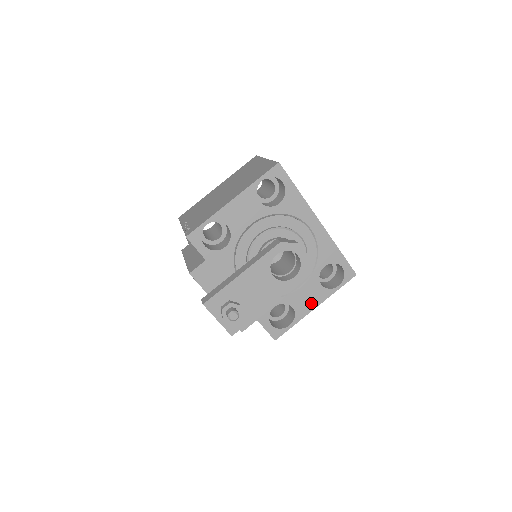
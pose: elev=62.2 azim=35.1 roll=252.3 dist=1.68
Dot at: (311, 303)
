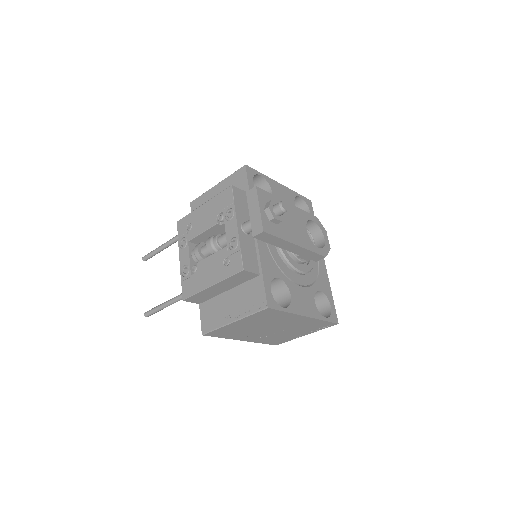
Dot at: (304, 308)
